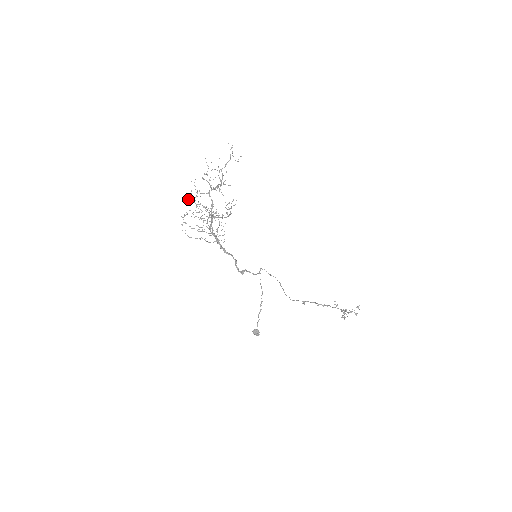
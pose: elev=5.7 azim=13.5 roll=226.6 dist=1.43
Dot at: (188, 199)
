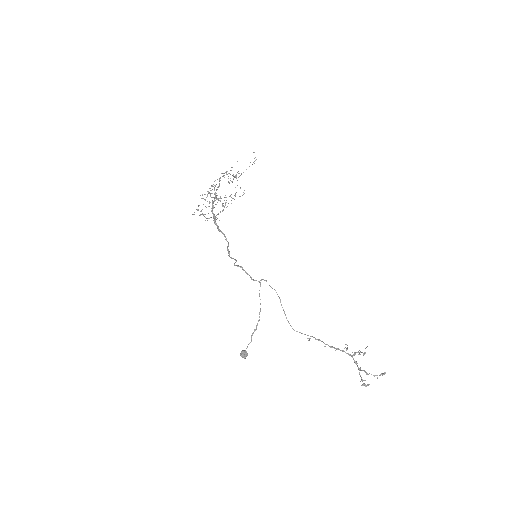
Dot at: occluded
